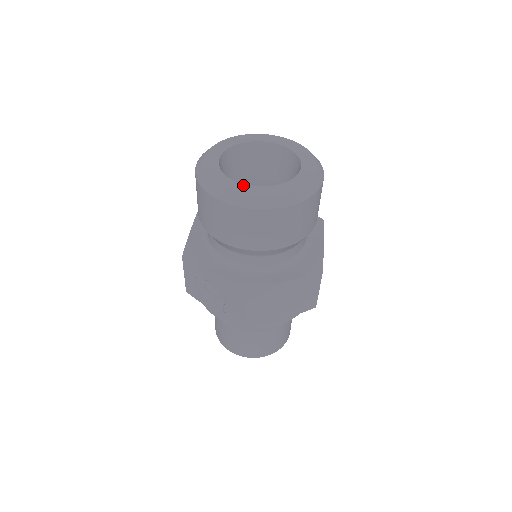
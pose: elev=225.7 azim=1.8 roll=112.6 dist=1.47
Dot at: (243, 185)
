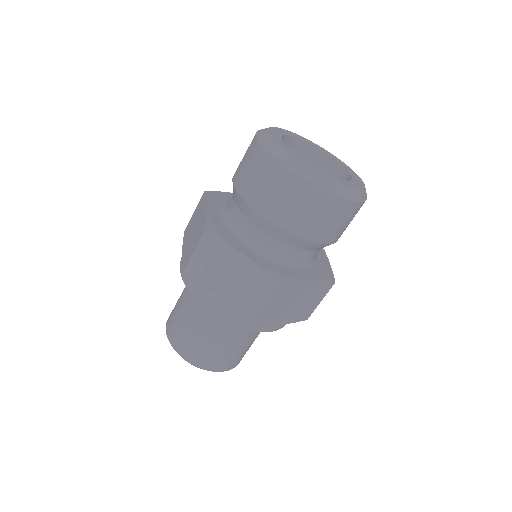
Dot at: (317, 169)
